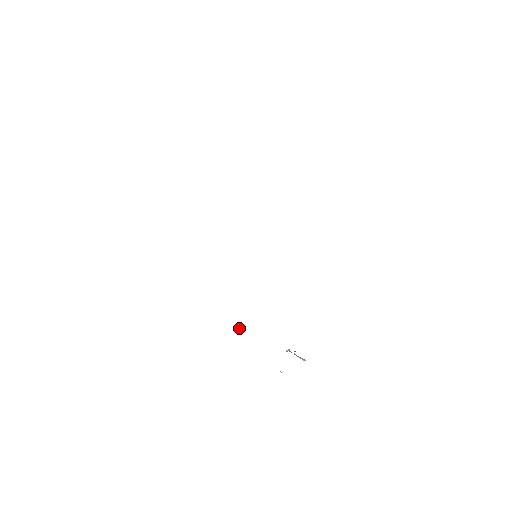
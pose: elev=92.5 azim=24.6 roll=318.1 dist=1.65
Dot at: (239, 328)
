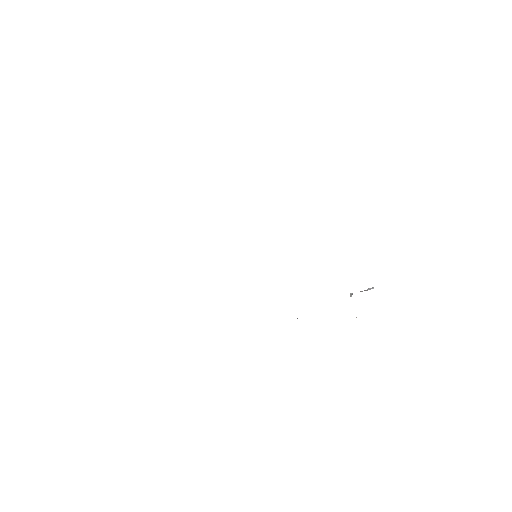
Dot at: (297, 318)
